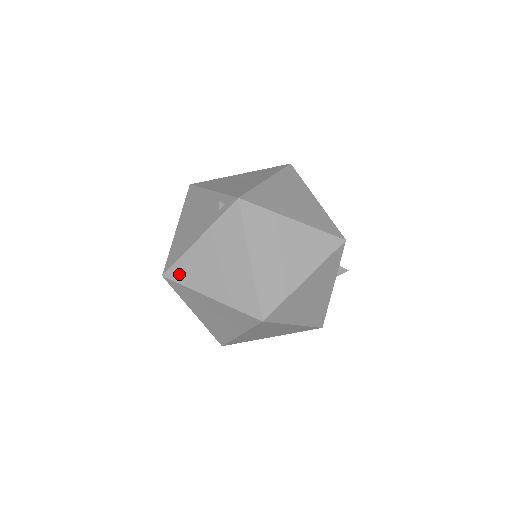
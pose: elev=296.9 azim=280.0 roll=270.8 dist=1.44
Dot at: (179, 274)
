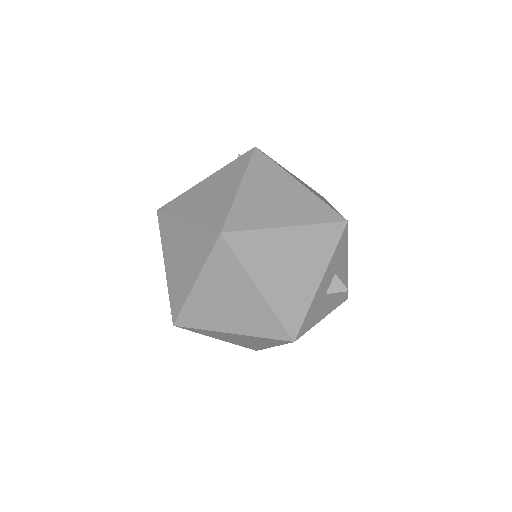
Dot at: (172, 206)
